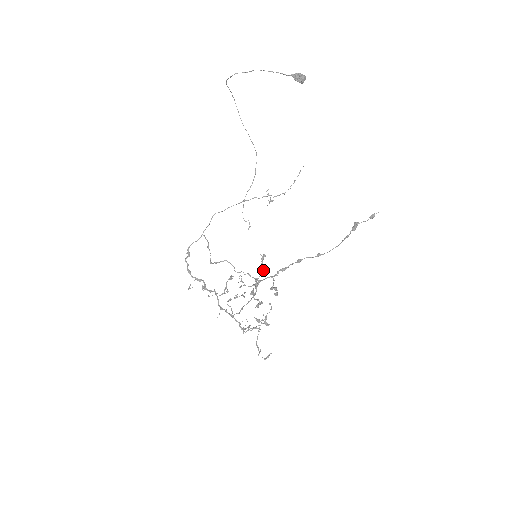
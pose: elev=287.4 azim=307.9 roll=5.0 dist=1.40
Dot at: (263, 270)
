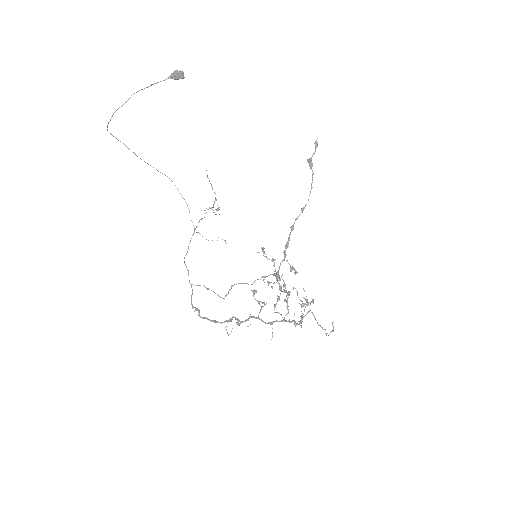
Dot at: (273, 260)
